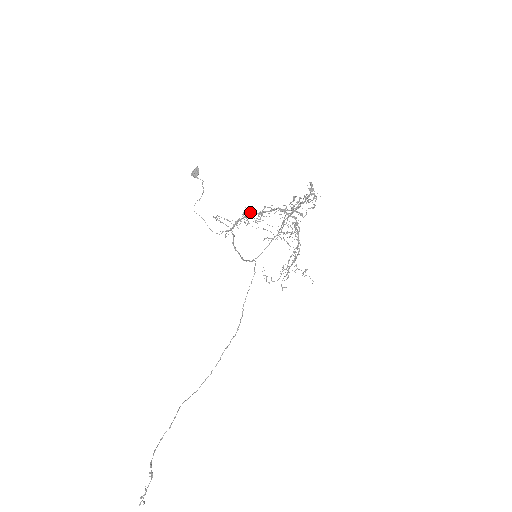
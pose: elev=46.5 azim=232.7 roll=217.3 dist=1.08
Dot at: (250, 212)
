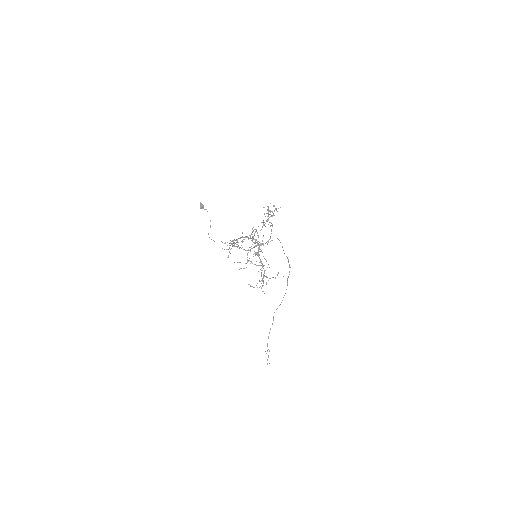
Dot at: occluded
